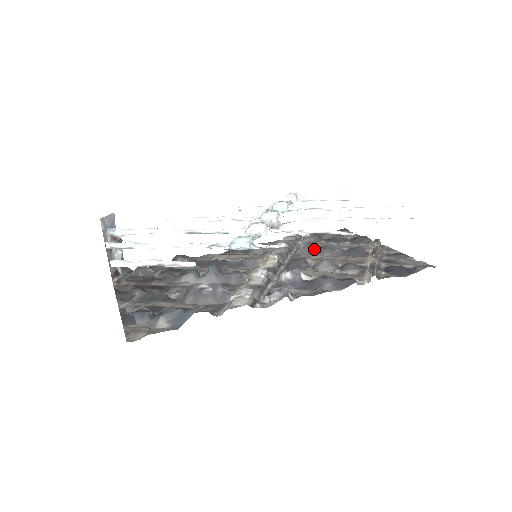
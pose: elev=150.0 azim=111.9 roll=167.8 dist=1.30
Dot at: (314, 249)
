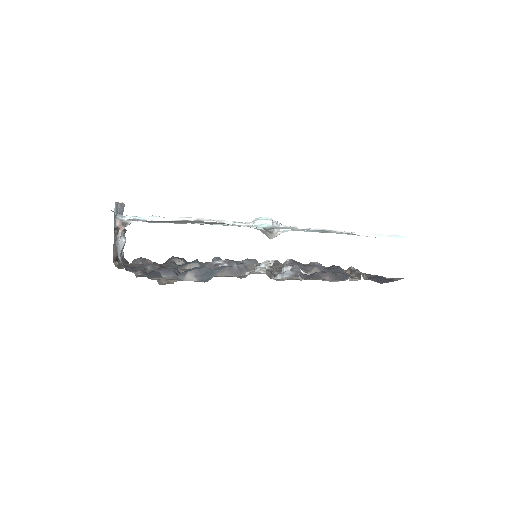
Dot at: (299, 266)
